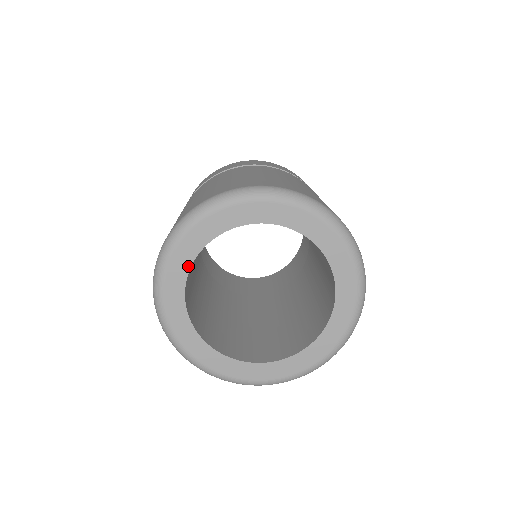
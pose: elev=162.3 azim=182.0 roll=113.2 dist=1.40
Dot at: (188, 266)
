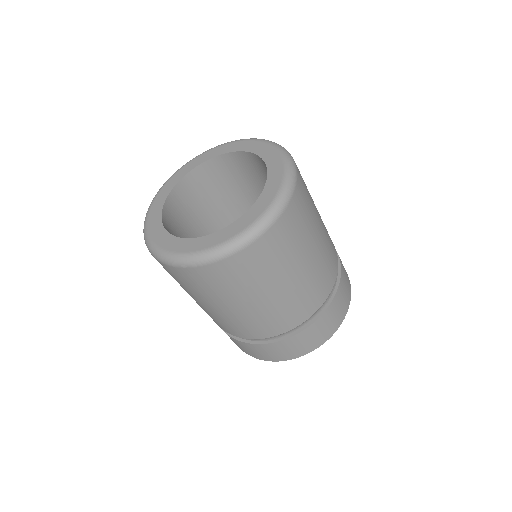
Dot at: (186, 173)
